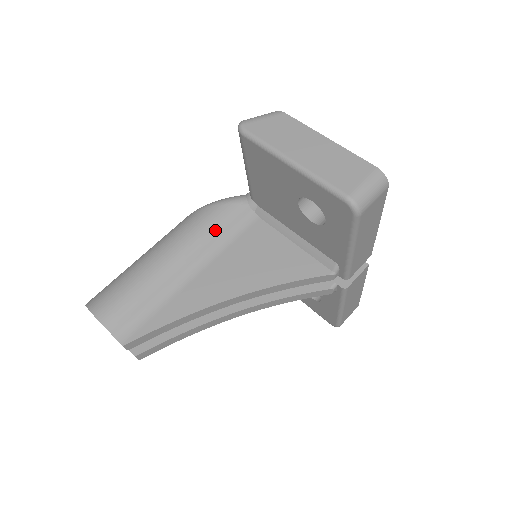
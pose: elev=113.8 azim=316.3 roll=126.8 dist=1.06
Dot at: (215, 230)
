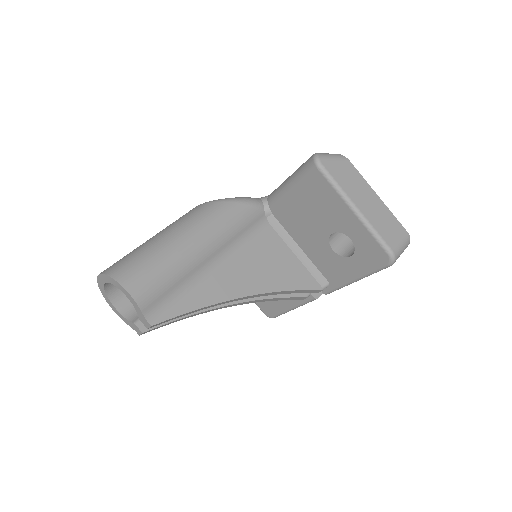
Dot at: (238, 228)
